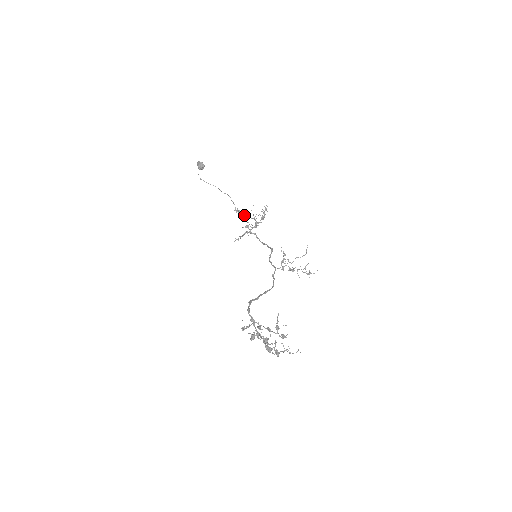
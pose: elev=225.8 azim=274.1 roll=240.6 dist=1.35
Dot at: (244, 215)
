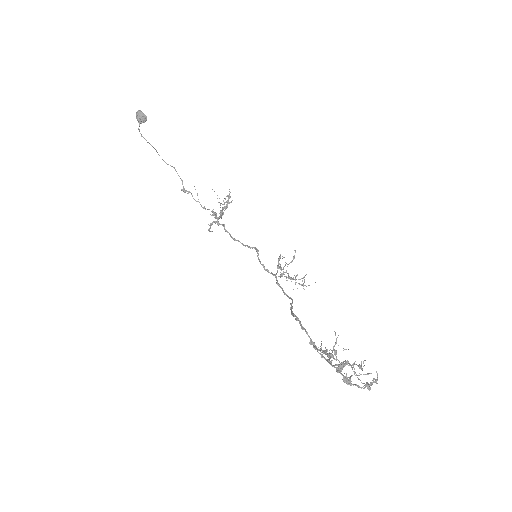
Dot at: occluded
